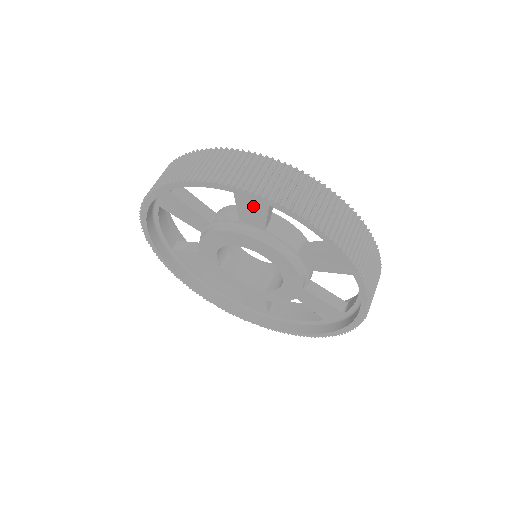
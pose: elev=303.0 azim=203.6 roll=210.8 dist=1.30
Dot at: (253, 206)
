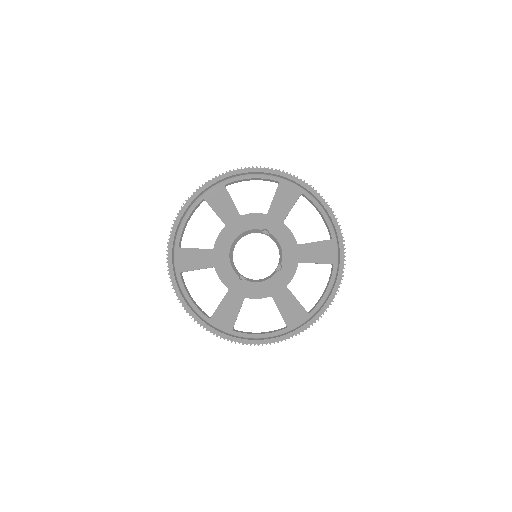
Dot at: (223, 203)
